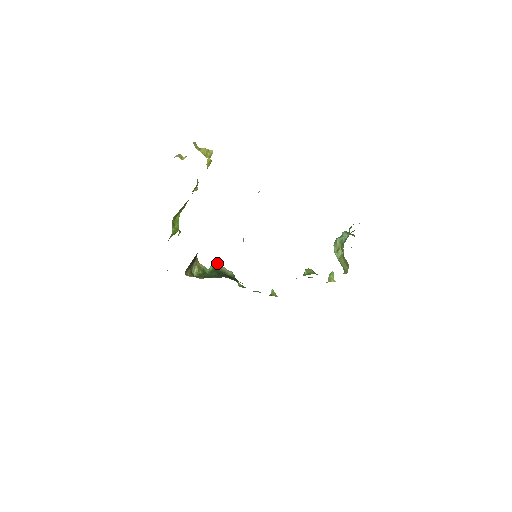
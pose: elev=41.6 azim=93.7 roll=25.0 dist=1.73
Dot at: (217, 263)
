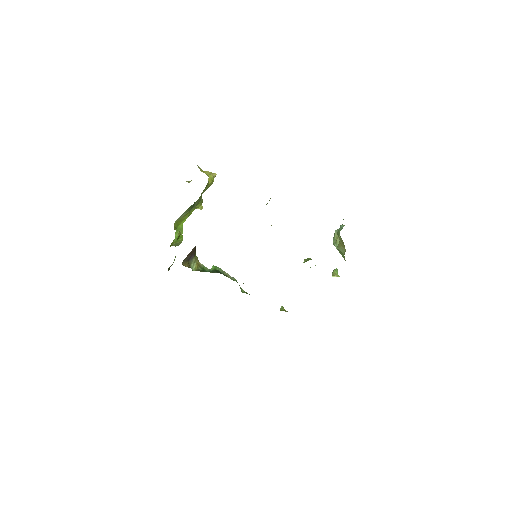
Dot at: occluded
